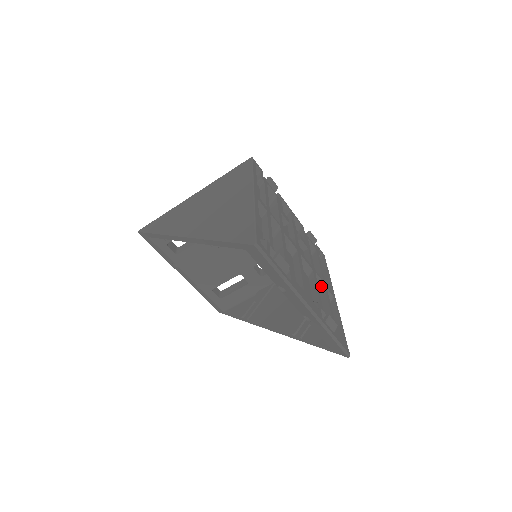
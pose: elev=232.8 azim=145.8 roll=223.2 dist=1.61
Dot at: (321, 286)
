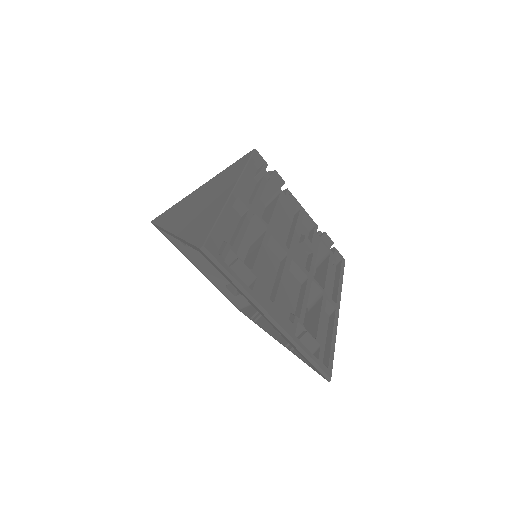
Dot at: (319, 296)
